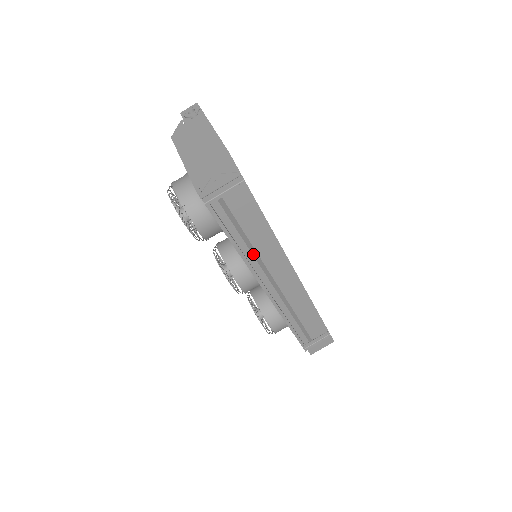
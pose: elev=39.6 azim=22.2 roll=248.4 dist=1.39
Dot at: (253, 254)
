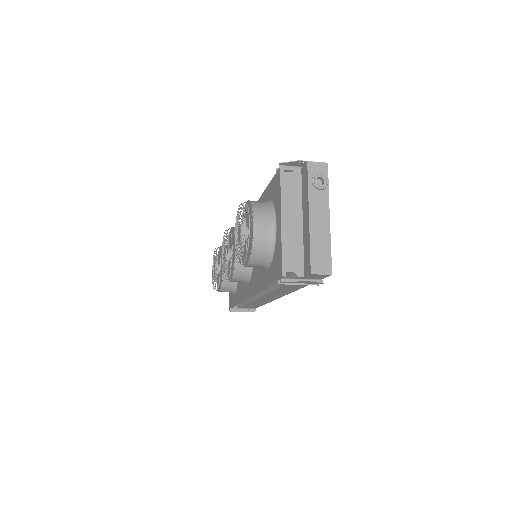
Dot at: (267, 288)
